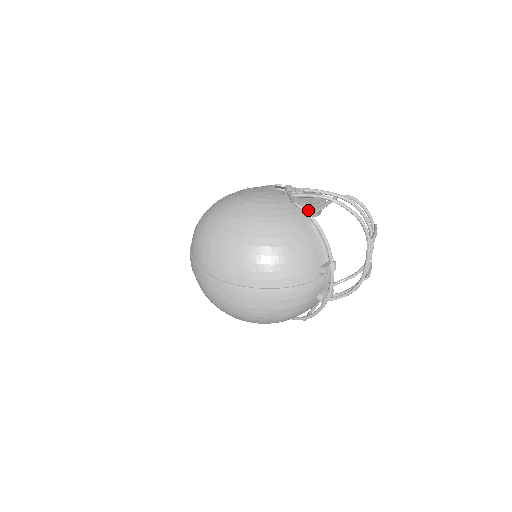
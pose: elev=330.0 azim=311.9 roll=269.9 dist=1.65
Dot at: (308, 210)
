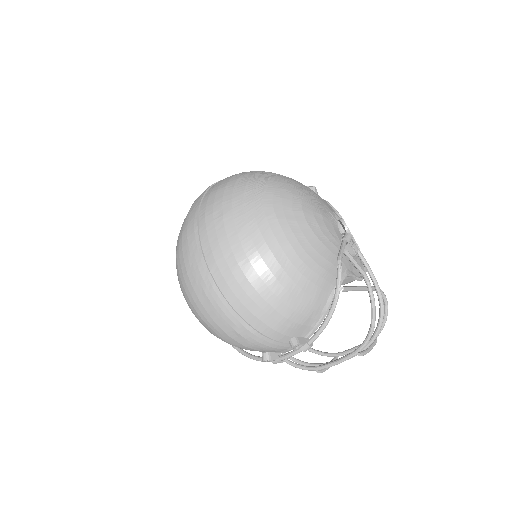
Dot at: (342, 277)
